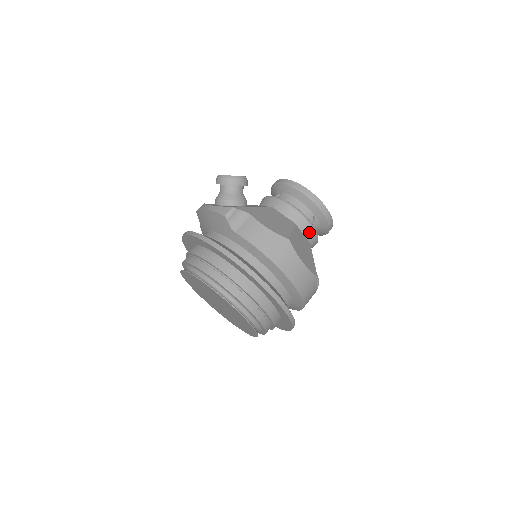
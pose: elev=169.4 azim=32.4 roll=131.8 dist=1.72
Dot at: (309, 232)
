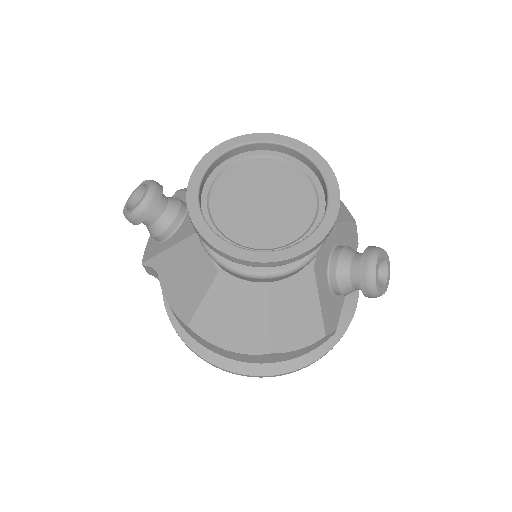
Dot at: (249, 278)
